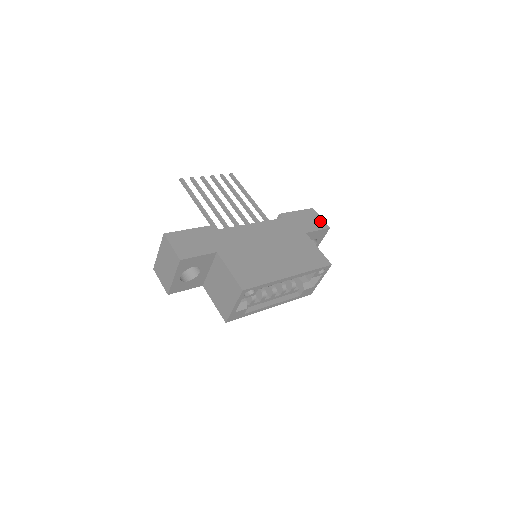
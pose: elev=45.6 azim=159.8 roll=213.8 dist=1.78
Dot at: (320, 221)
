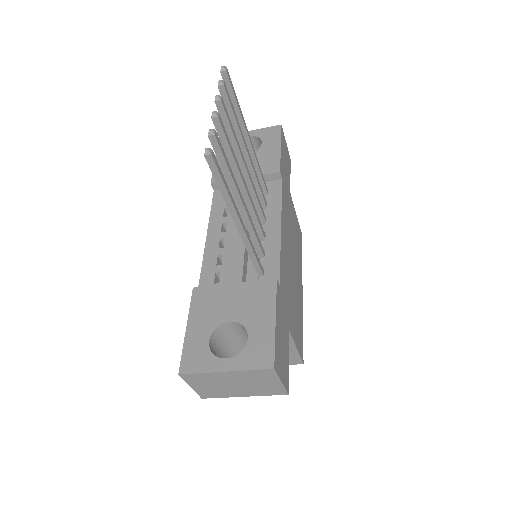
Dot at: occluded
